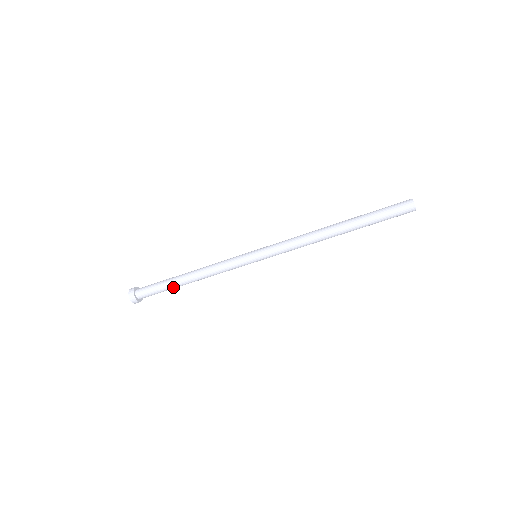
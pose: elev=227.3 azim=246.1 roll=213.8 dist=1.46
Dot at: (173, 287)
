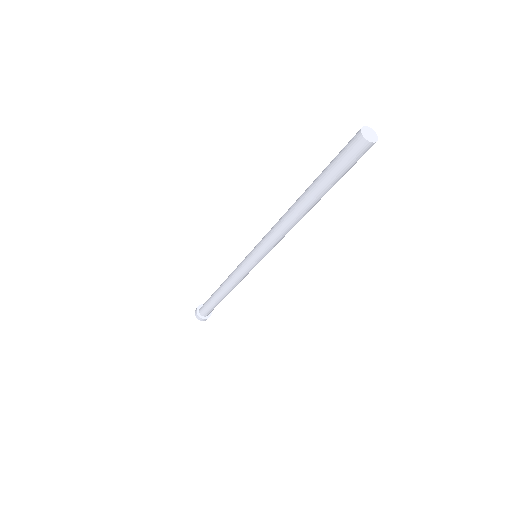
Dot at: (215, 301)
